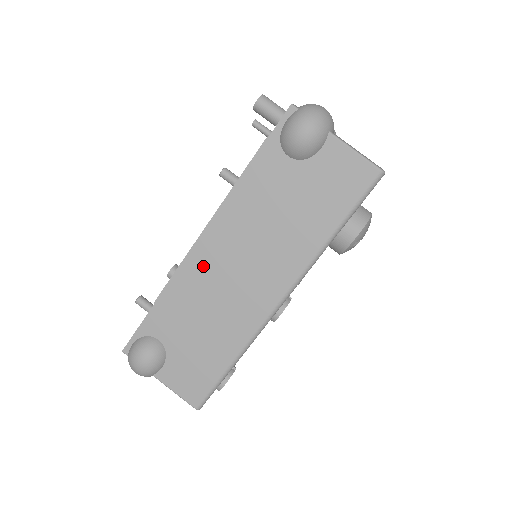
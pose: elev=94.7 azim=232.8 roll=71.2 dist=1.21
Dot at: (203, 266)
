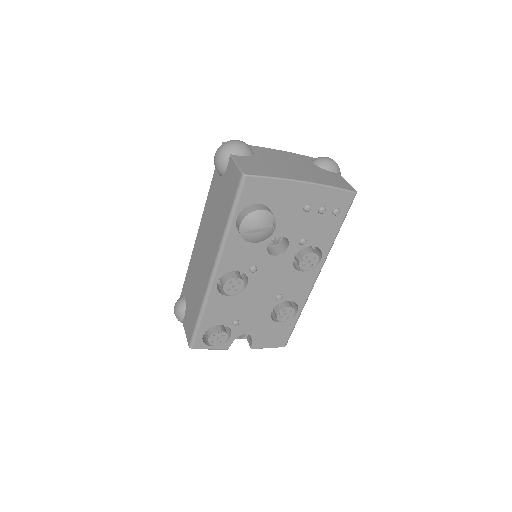
Dot at: (197, 250)
